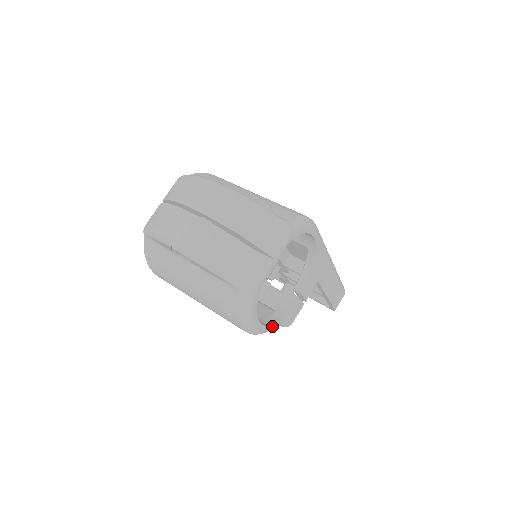
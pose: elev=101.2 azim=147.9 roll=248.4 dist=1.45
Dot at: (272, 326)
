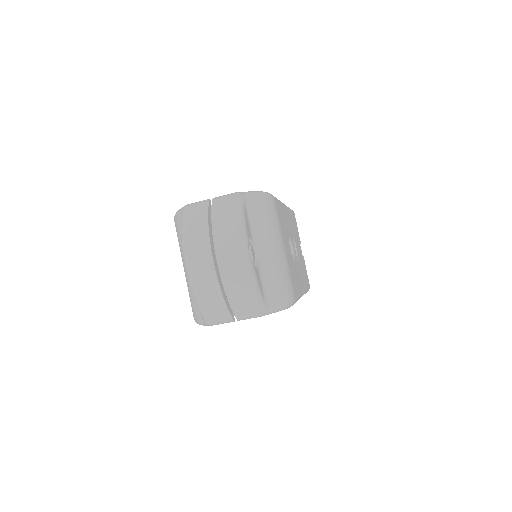
Dot at: occluded
